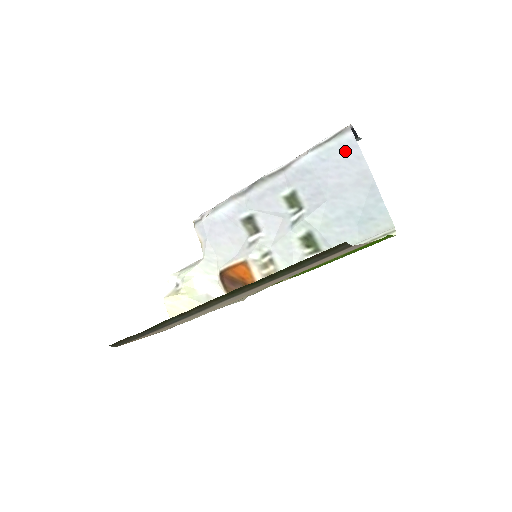
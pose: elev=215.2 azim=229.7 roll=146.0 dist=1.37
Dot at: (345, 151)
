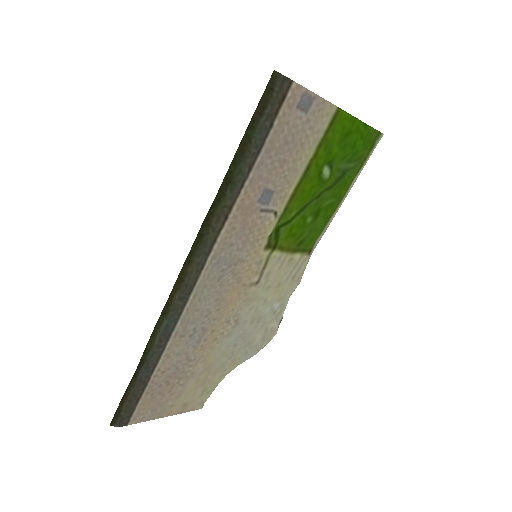
Dot at: occluded
